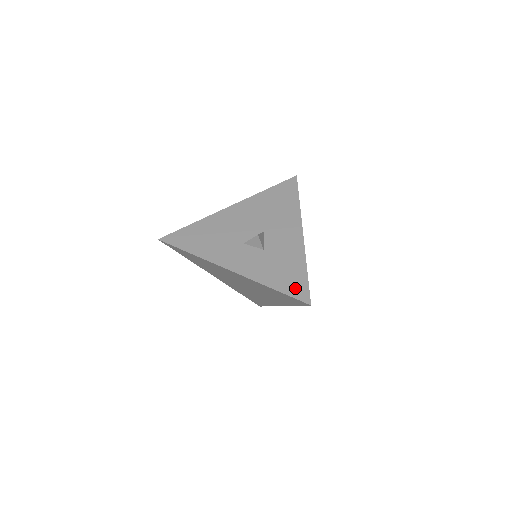
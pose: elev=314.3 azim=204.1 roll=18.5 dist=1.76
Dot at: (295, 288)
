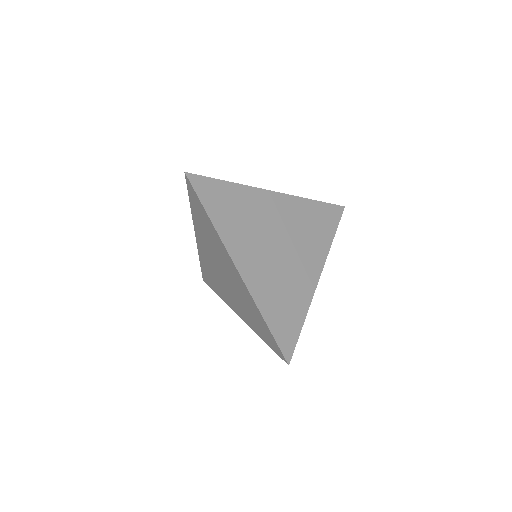
Dot at: occluded
